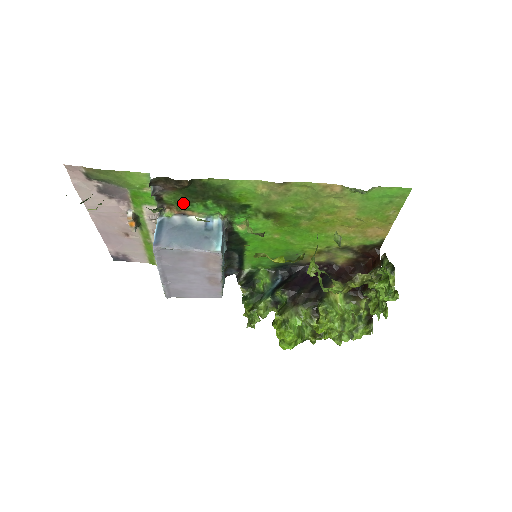
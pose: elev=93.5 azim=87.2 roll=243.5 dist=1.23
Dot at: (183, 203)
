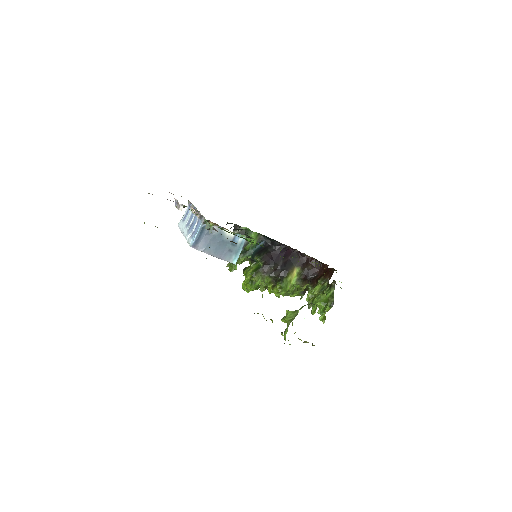
Dot at: occluded
